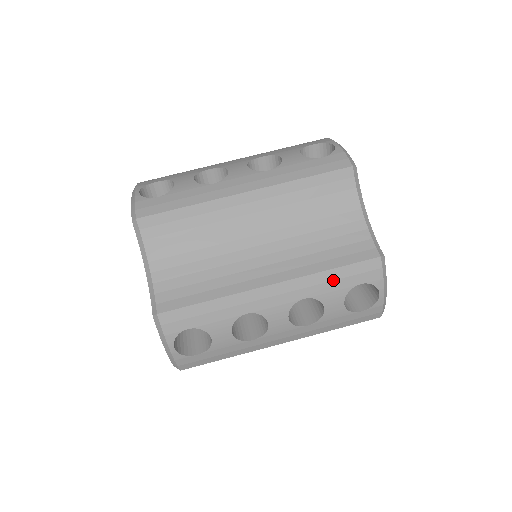
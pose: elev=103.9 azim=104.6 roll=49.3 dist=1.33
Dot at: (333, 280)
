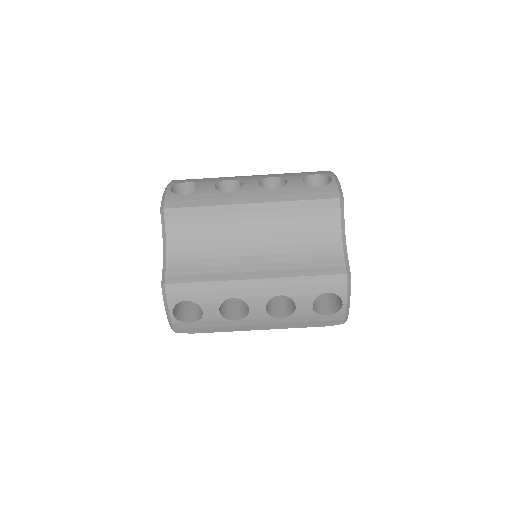
Dot at: occluded
